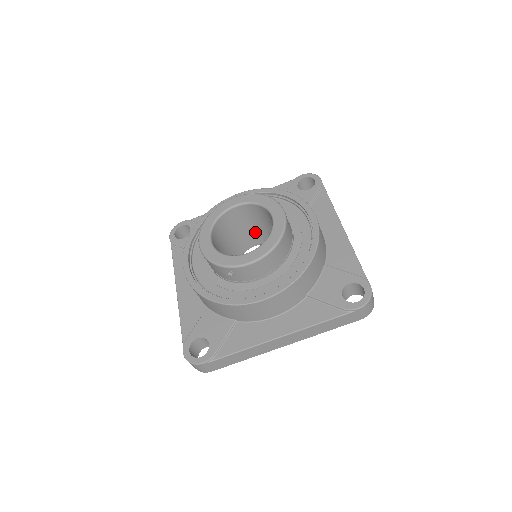
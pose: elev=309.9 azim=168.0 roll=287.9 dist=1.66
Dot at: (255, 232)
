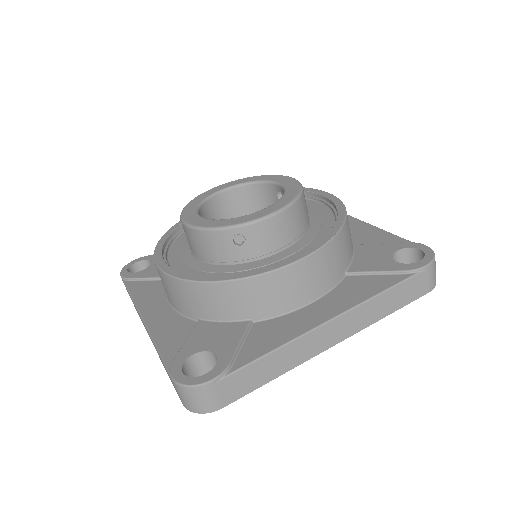
Dot at: occluded
